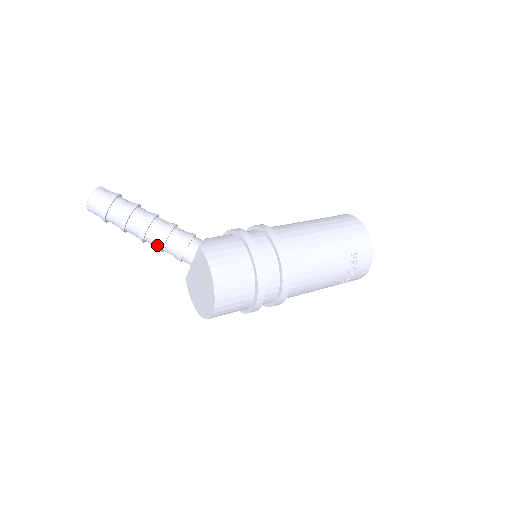
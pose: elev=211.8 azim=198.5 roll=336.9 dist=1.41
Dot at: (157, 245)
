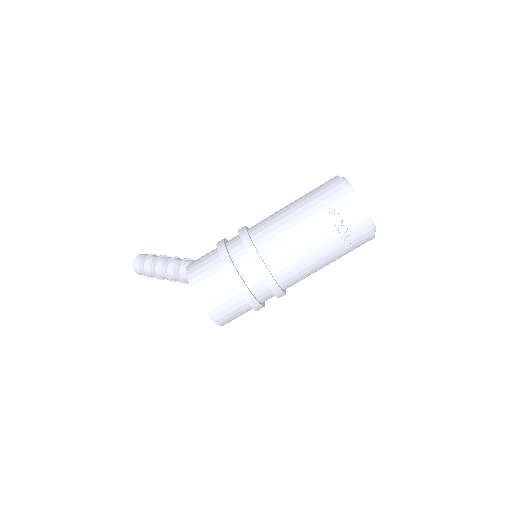
Dot at: (178, 280)
